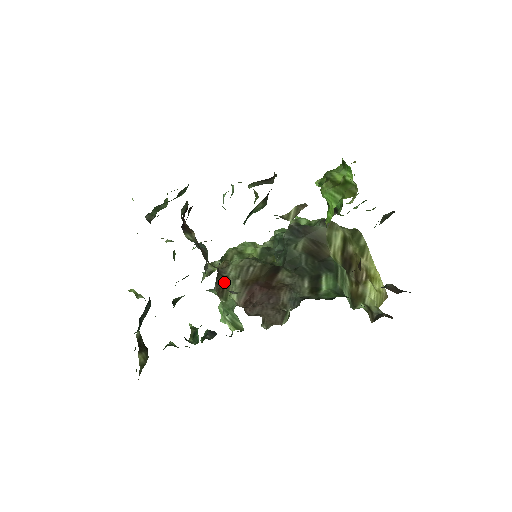
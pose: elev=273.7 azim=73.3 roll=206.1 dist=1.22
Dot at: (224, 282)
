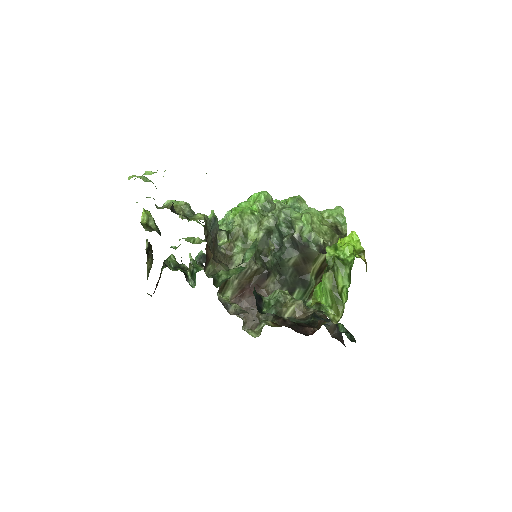
Dot at: (225, 283)
